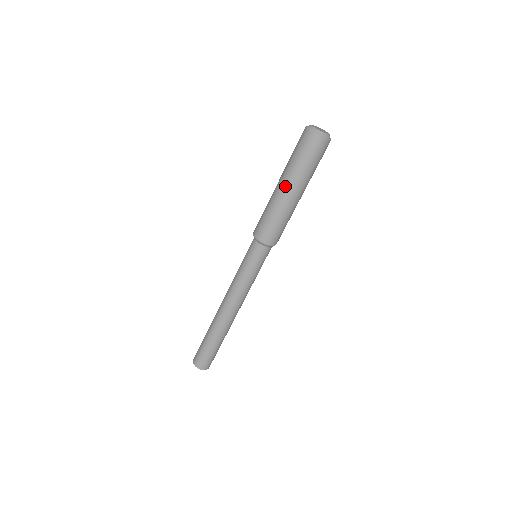
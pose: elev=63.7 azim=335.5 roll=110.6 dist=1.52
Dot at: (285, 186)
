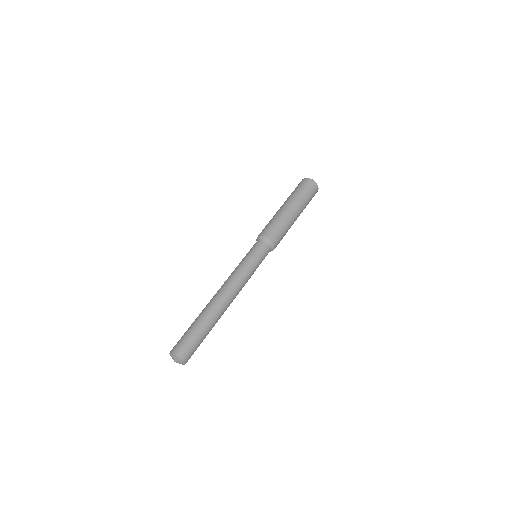
Dot at: (292, 206)
